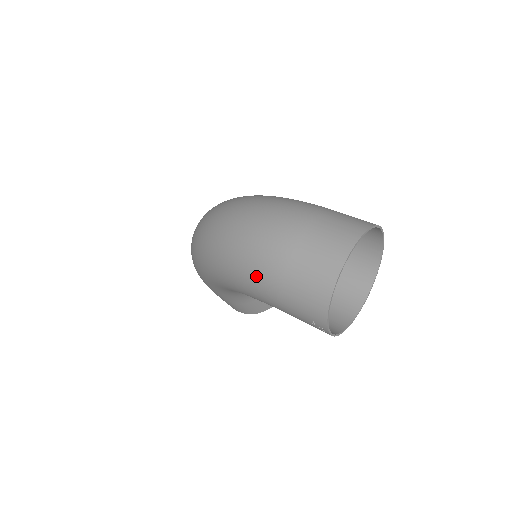
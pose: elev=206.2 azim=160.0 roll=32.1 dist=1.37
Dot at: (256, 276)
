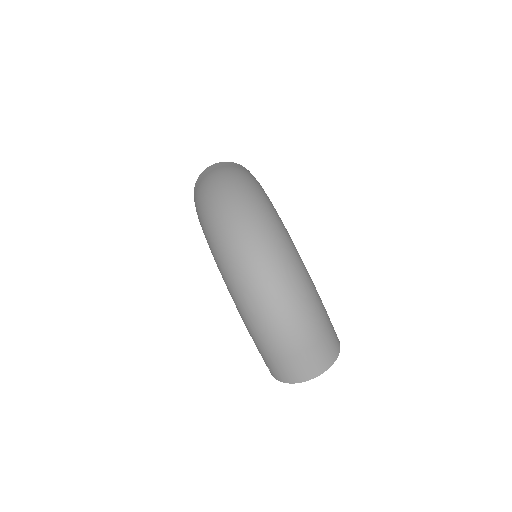
Dot at: (261, 339)
